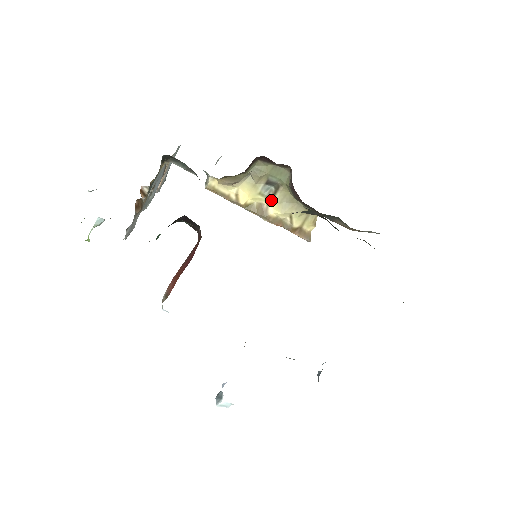
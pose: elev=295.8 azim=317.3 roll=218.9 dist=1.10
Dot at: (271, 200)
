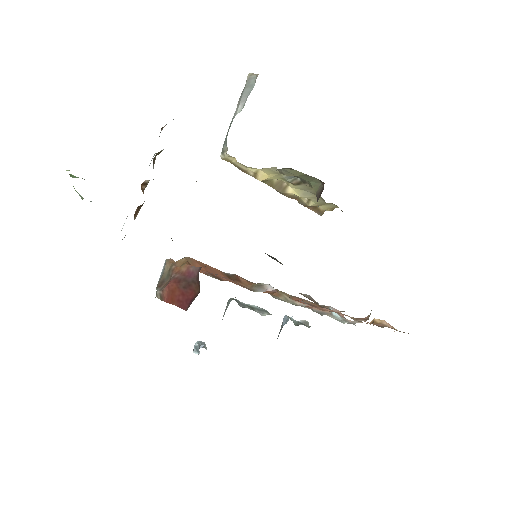
Dot at: (293, 185)
